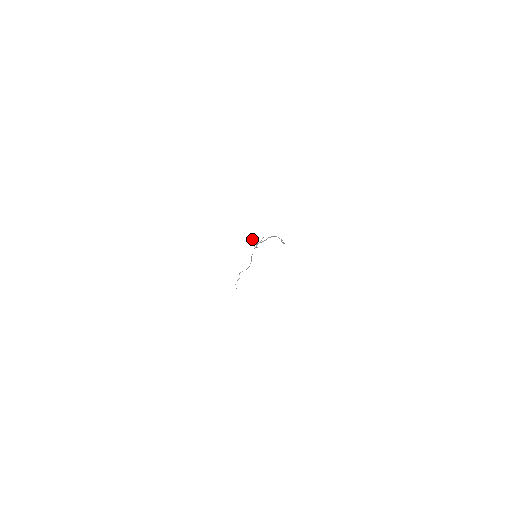
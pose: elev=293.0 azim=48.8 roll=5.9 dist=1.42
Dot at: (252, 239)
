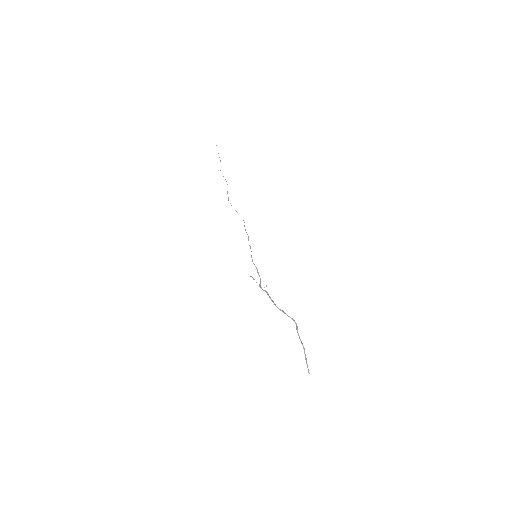
Dot at: occluded
